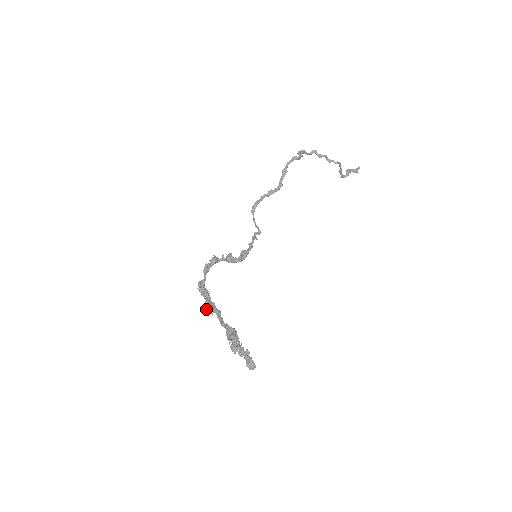
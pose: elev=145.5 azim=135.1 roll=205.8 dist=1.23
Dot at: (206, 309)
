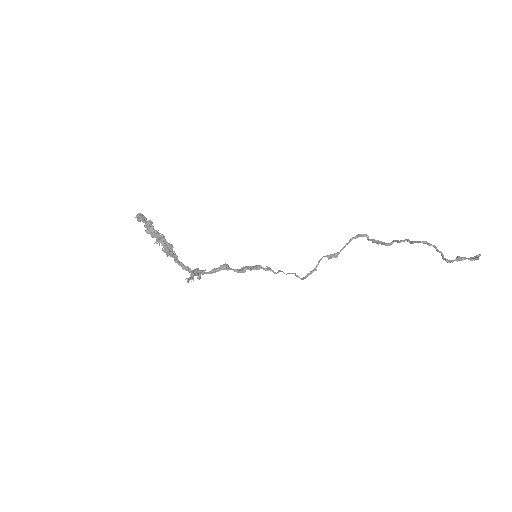
Dot at: (188, 280)
